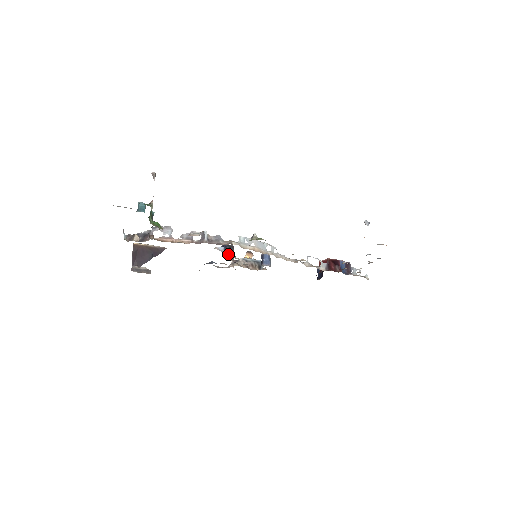
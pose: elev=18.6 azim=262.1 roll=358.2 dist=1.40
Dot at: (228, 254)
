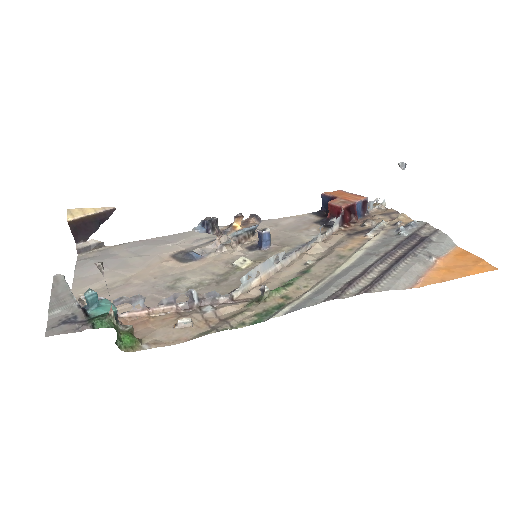
Dot at: (212, 234)
